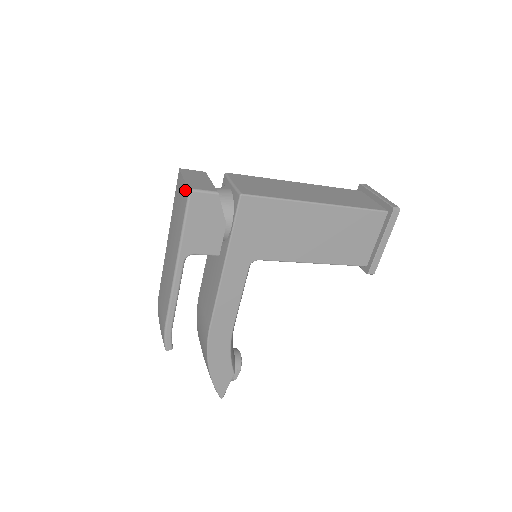
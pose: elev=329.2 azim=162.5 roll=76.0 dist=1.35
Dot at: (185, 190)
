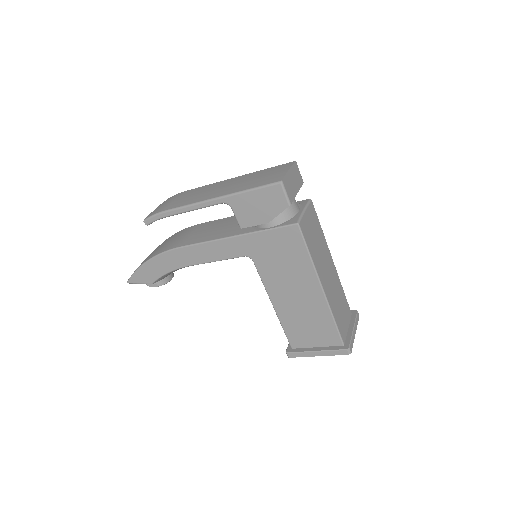
Dot at: (279, 177)
